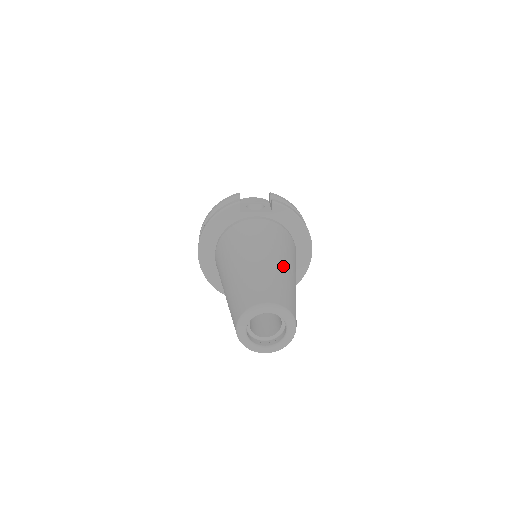
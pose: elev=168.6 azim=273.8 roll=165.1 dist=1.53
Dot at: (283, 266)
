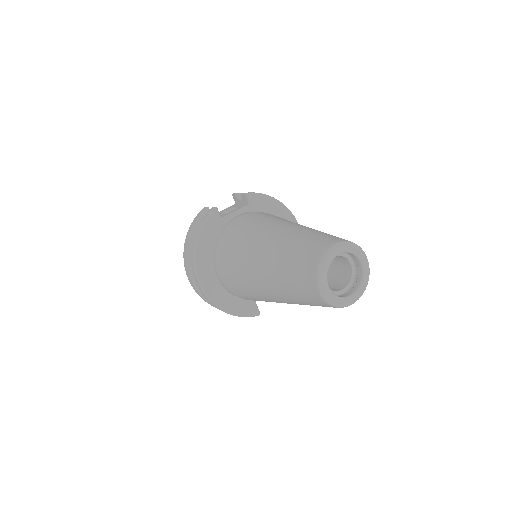
Dot at: occluded
